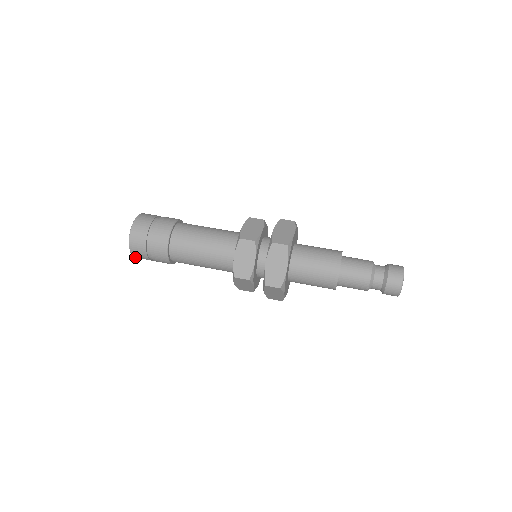
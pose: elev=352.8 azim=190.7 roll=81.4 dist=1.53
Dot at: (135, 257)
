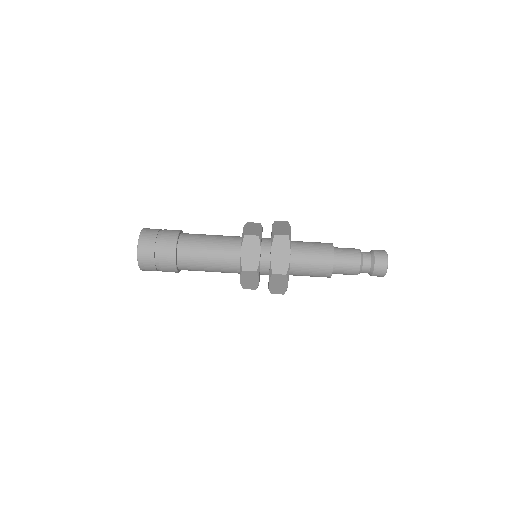
Dot at: (141, 269)
